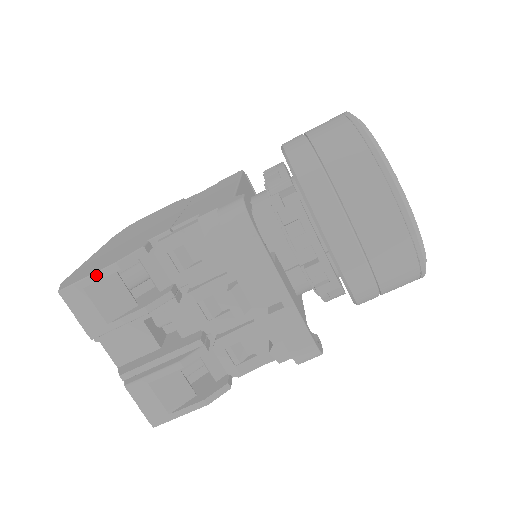
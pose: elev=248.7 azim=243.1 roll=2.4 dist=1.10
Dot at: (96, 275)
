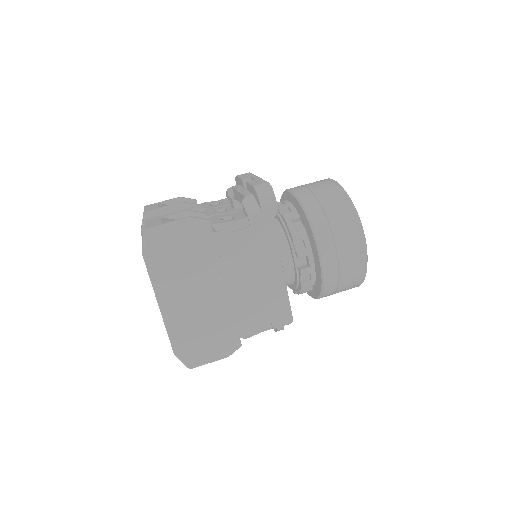
Dot at: (168, 200)
